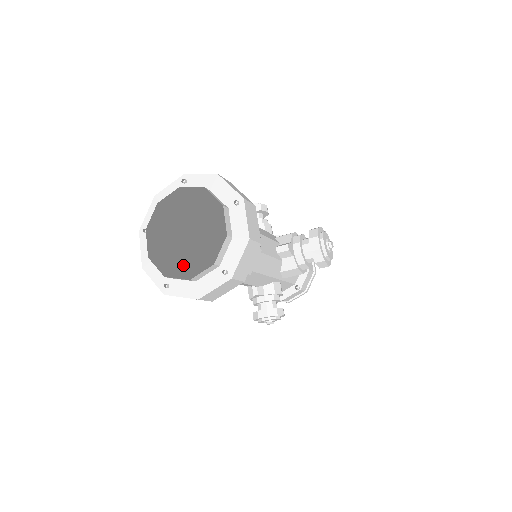
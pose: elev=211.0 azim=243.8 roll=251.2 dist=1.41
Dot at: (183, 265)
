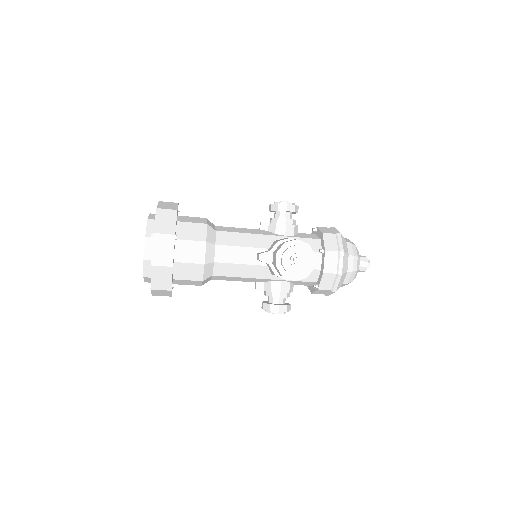
Dot at: occluded
